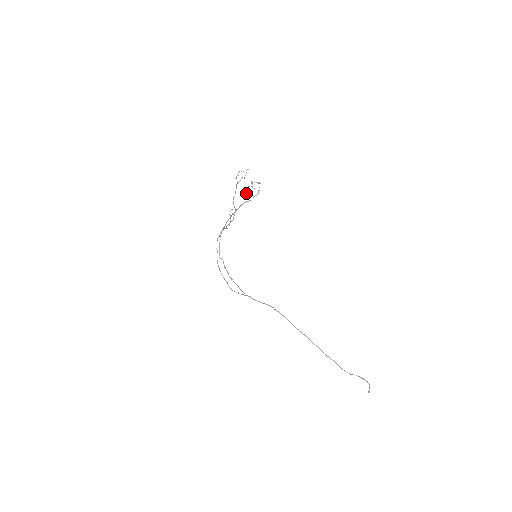
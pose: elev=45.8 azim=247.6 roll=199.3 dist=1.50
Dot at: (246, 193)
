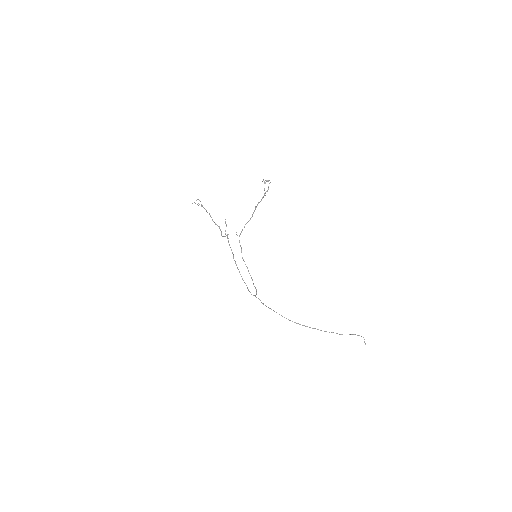
Dot at: occluded
